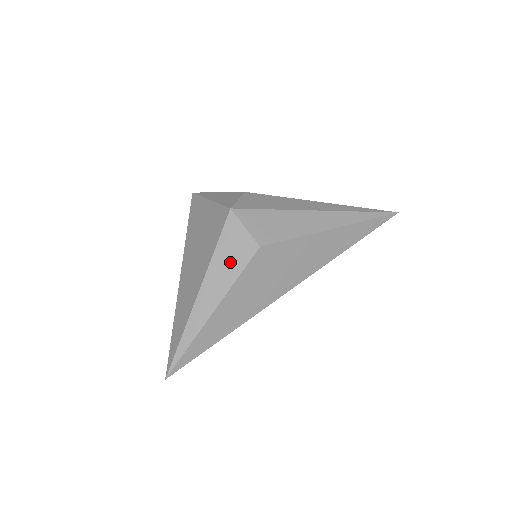
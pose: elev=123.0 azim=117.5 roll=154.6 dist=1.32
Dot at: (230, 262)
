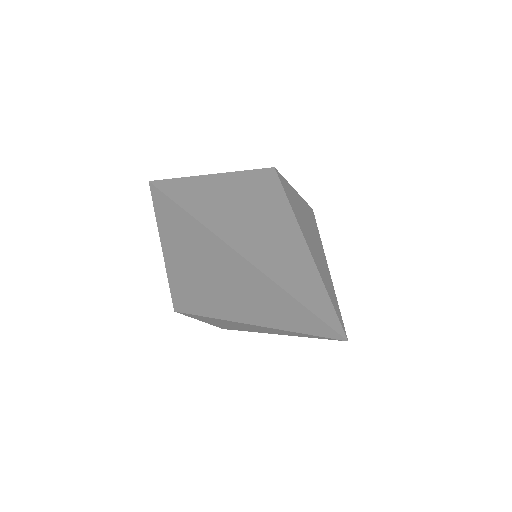
Dot at: (304, 214)
